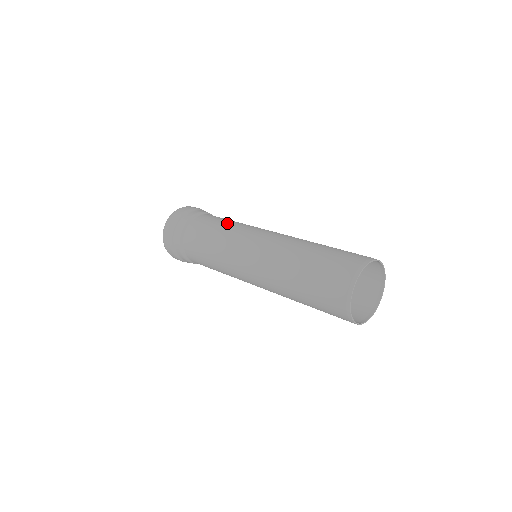
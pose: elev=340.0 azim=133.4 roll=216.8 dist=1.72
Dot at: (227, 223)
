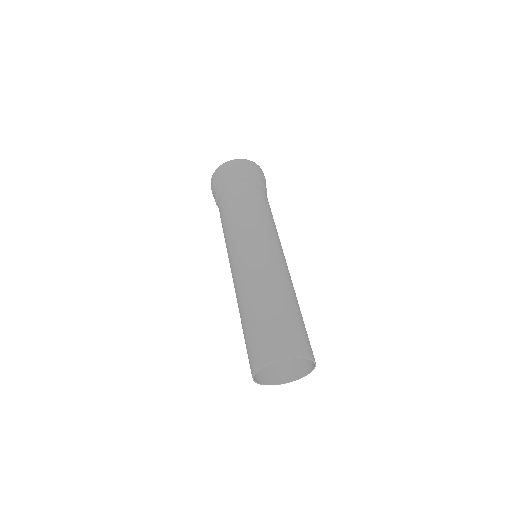
Dot at: (236, 216)
